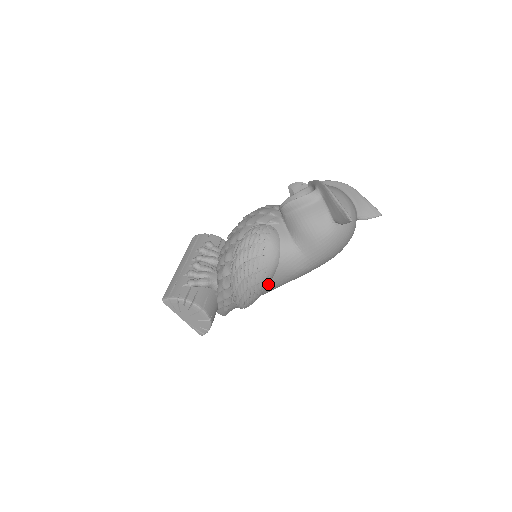
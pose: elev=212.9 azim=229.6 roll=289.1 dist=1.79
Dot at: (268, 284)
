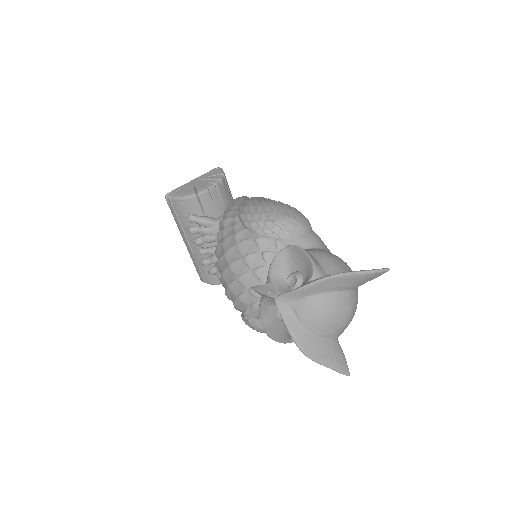
Dot at: occluded
